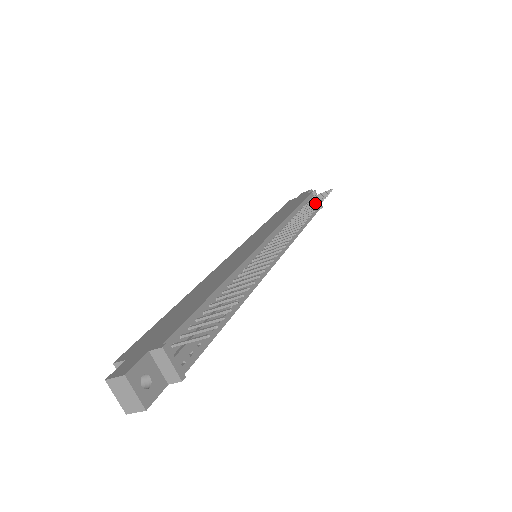
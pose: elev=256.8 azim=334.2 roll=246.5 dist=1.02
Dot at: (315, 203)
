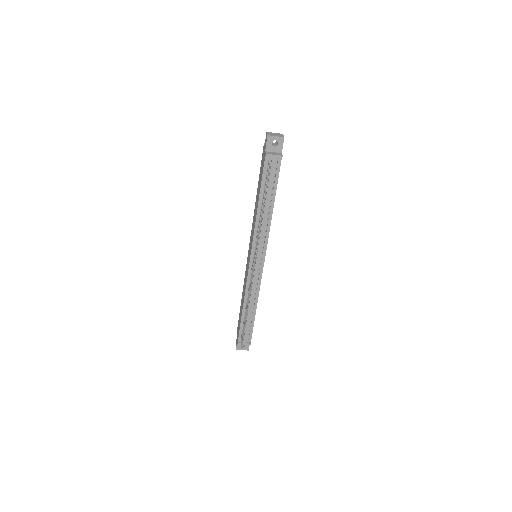
Dot at: occluded
